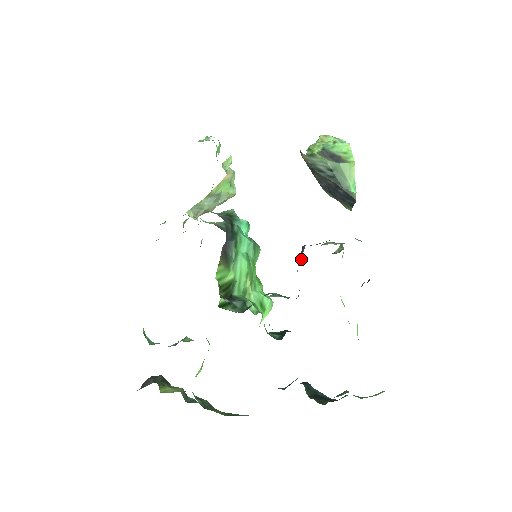
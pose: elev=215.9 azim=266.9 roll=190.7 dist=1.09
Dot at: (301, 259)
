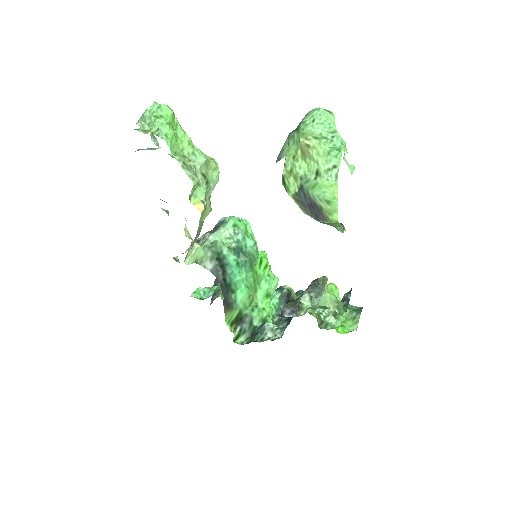
Dot at: occluded
